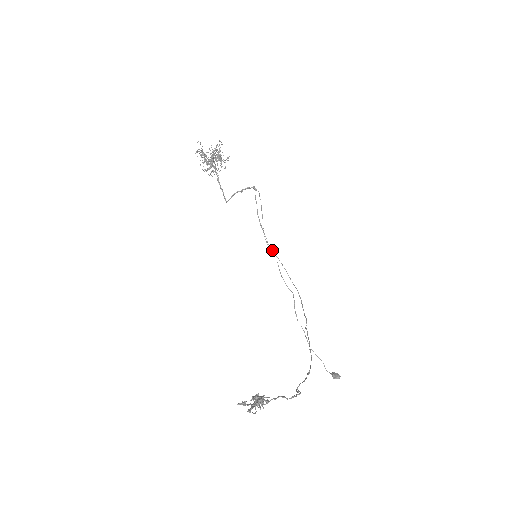
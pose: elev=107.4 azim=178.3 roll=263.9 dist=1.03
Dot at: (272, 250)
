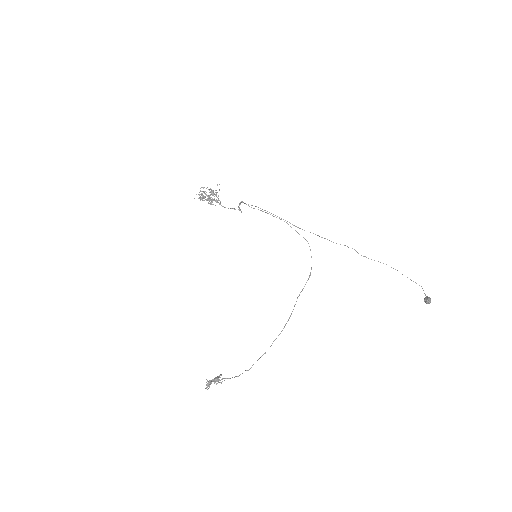
Dot at: occluded
